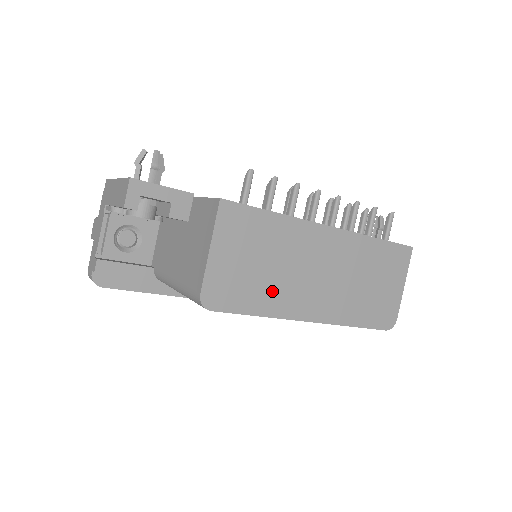
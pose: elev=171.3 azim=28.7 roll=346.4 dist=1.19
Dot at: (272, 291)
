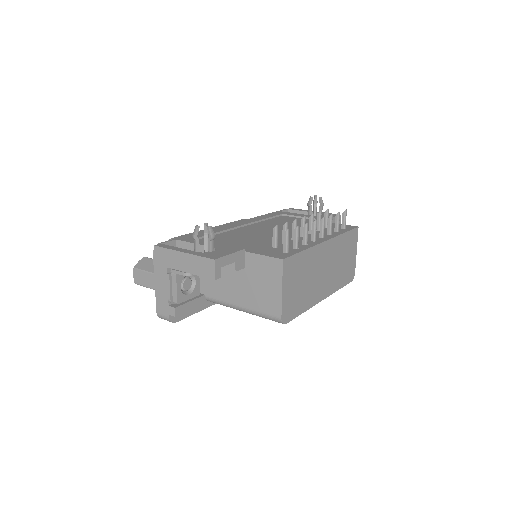
Dot at: (307, 295)
